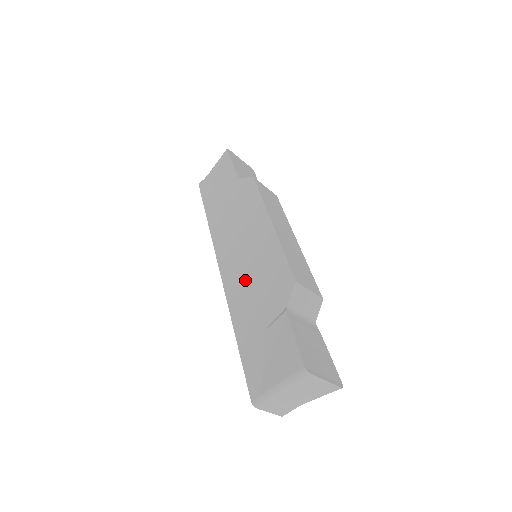
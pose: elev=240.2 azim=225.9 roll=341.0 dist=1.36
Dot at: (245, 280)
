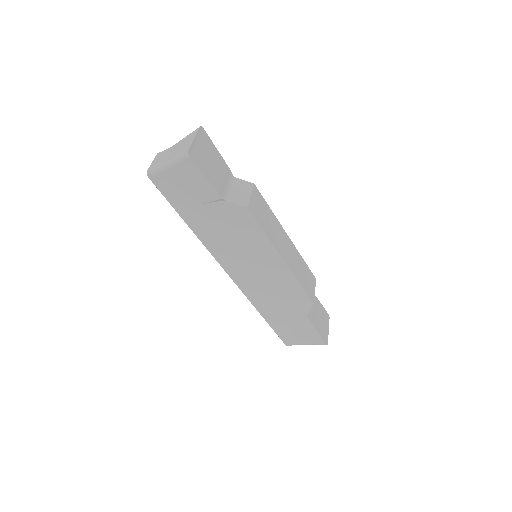
Dot at: (264, 292)
